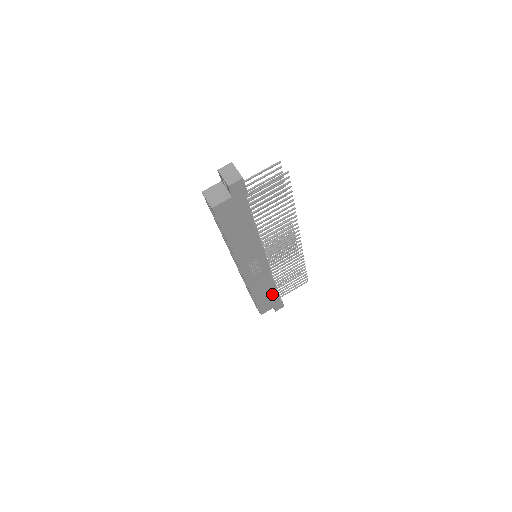
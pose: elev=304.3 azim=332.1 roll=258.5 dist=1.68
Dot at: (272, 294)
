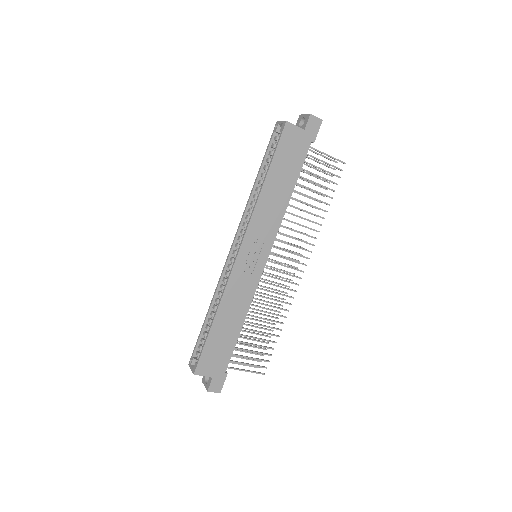
Dot at: (229, 342)
